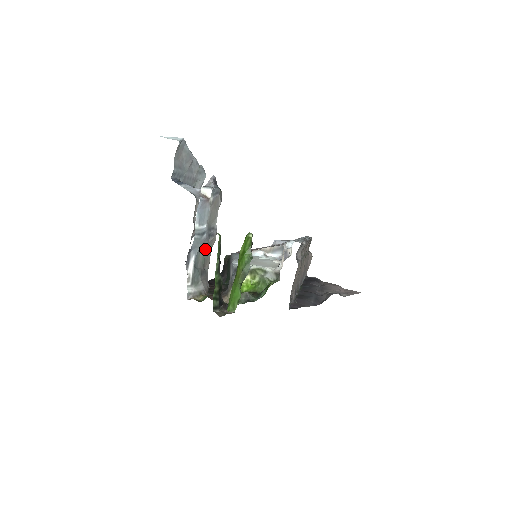
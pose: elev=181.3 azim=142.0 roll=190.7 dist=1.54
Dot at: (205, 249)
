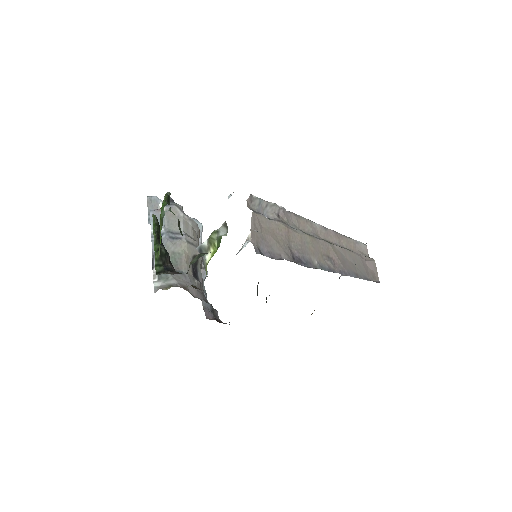
Dot at: (172, 251)
